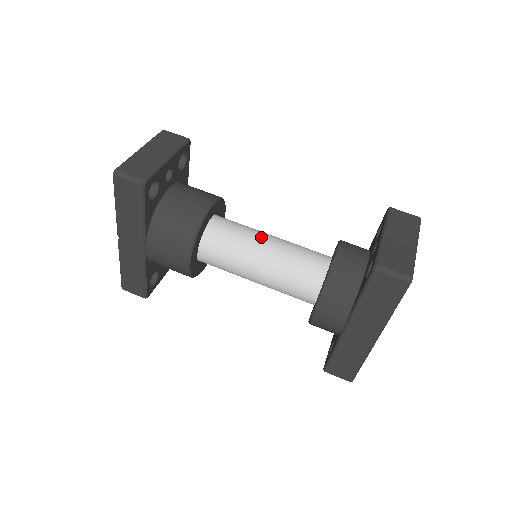
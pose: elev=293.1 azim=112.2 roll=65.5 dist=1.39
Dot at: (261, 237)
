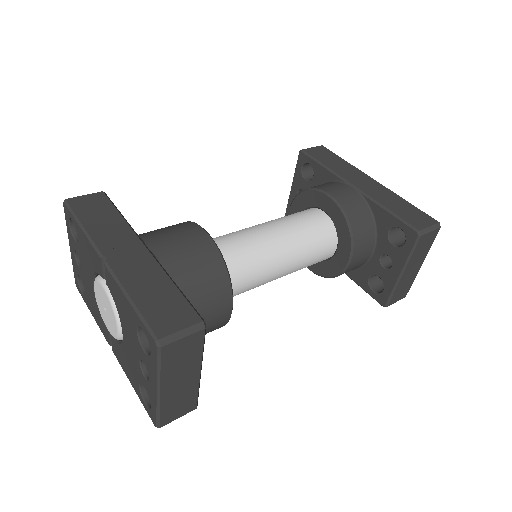
Dot at: occluded
